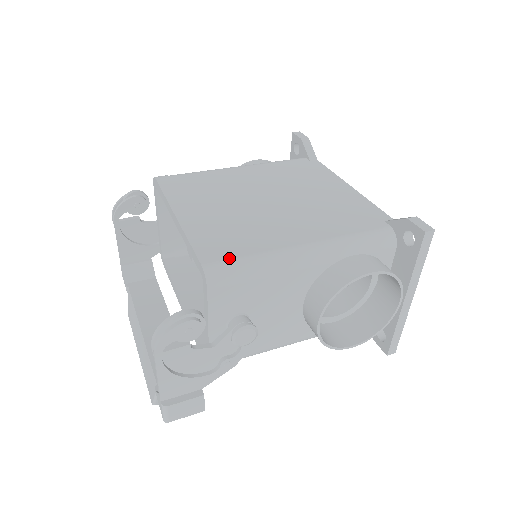
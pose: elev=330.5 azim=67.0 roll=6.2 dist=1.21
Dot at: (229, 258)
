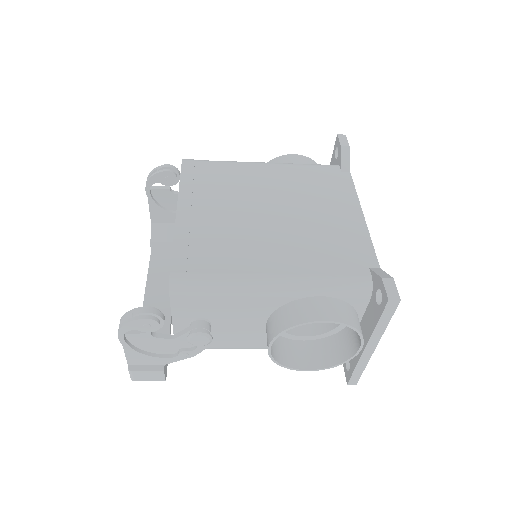
Dot at: (197, 272)
